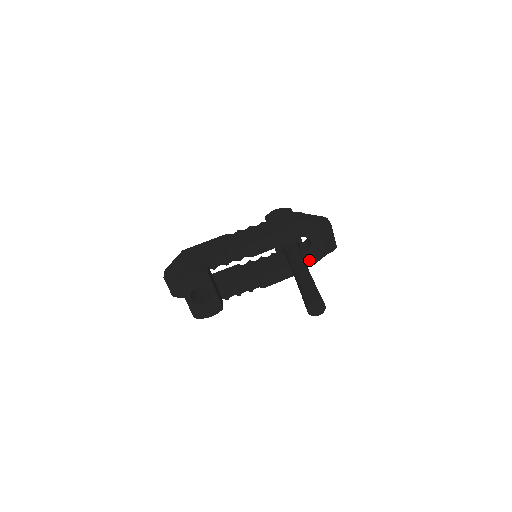
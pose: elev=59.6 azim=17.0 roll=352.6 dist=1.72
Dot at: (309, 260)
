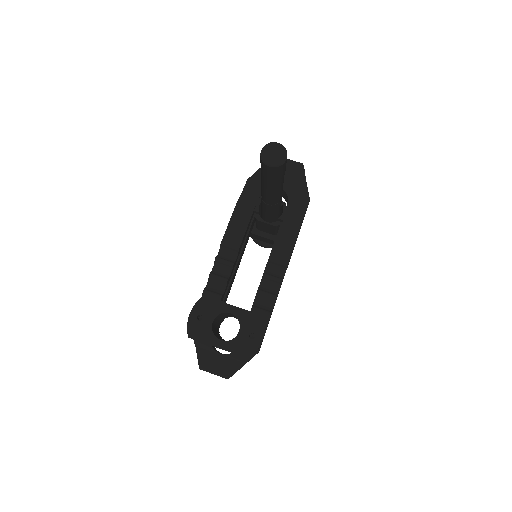
Dot at: (299, 202)
